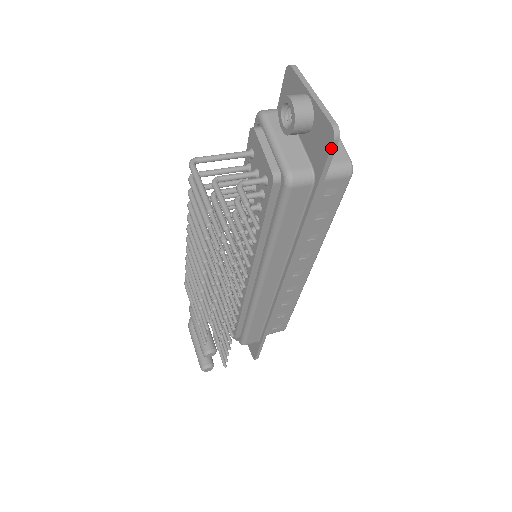
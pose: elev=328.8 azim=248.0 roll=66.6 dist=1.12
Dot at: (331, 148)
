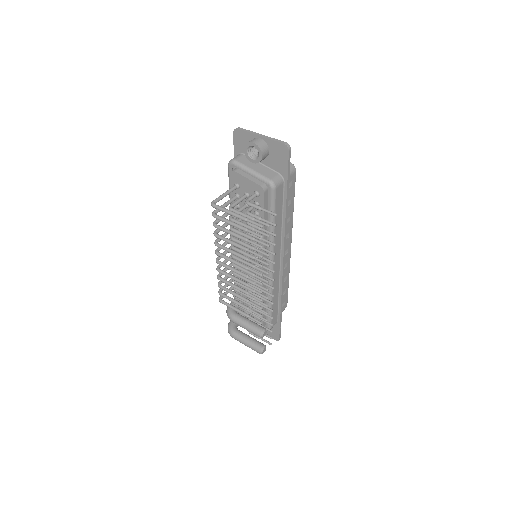
Dot at: (289, 155)
